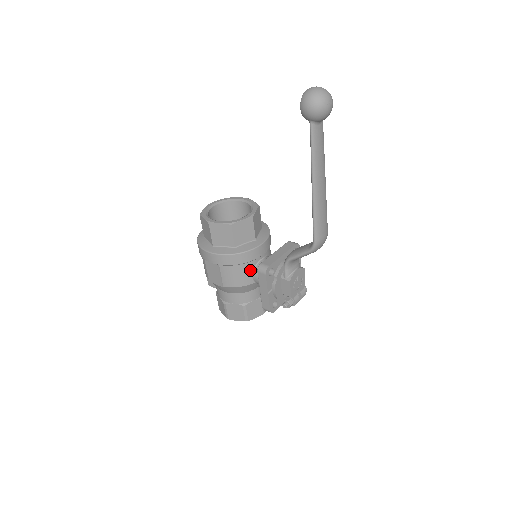
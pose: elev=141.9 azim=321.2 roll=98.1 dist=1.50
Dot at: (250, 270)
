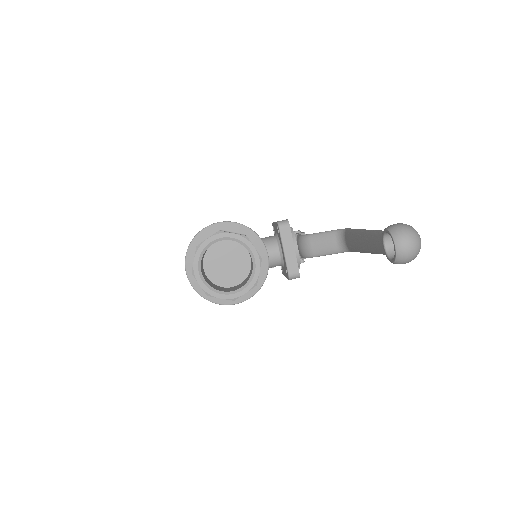
Dot at: occluded
